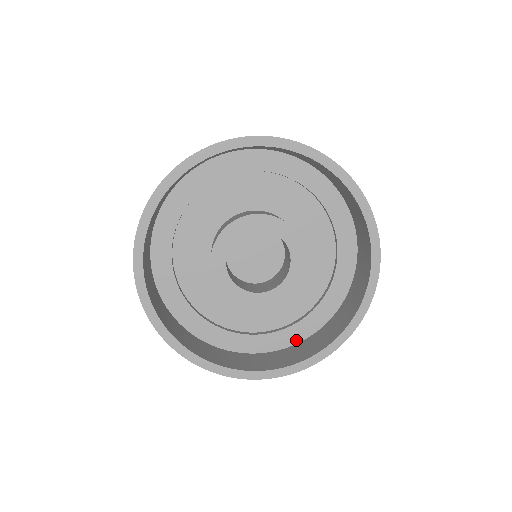
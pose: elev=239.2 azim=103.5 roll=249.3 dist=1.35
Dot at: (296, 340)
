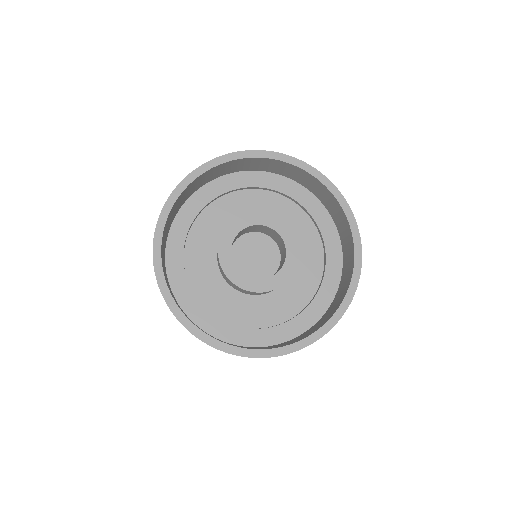
Dot at: (262, 343)
